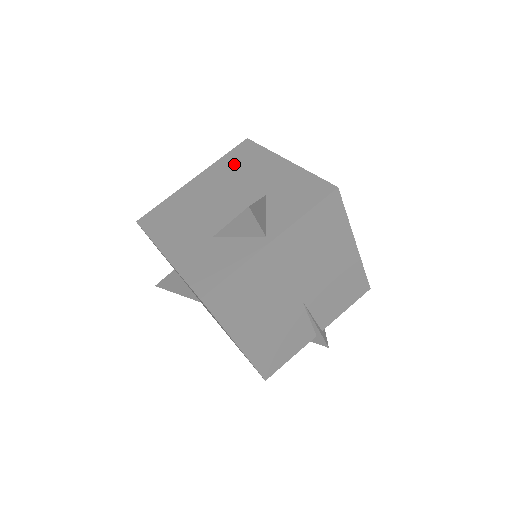
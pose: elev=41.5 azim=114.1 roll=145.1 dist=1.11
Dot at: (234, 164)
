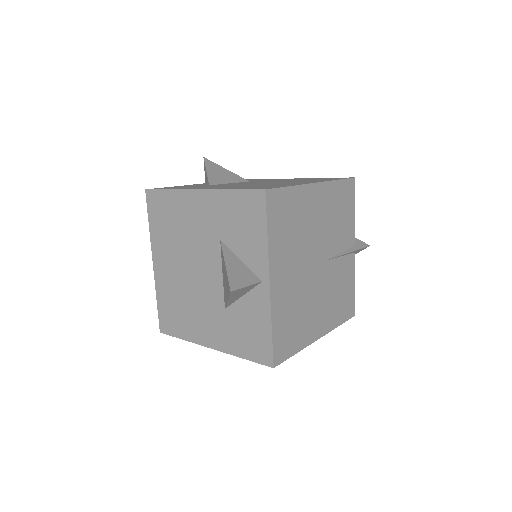
Dot at: (165, 226)
